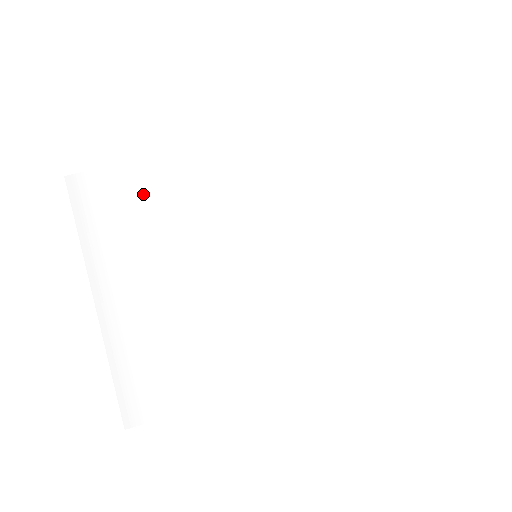
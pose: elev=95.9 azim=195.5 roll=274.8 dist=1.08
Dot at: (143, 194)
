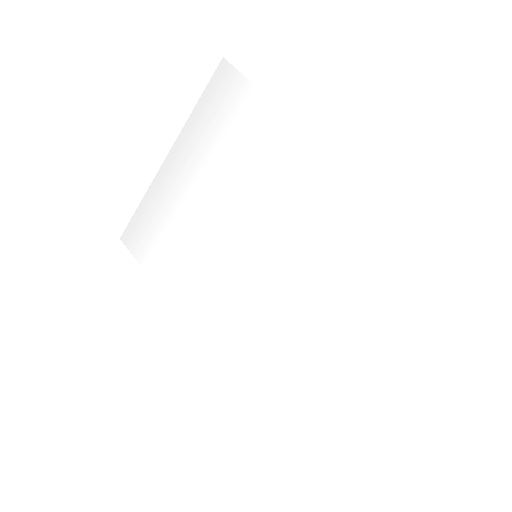
Dot at: (247, 128)
